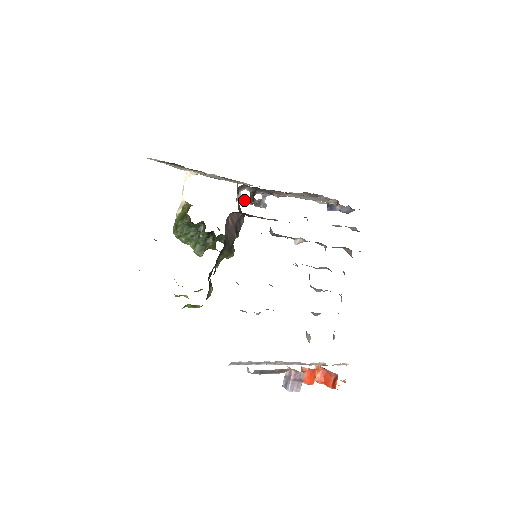
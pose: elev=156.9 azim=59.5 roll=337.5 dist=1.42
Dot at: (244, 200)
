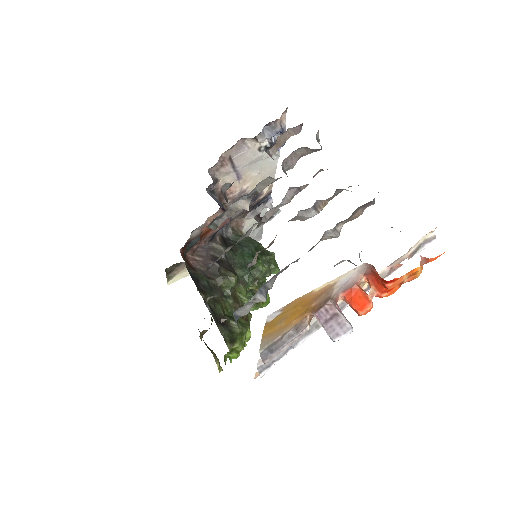
Dot at: (255, 228)
